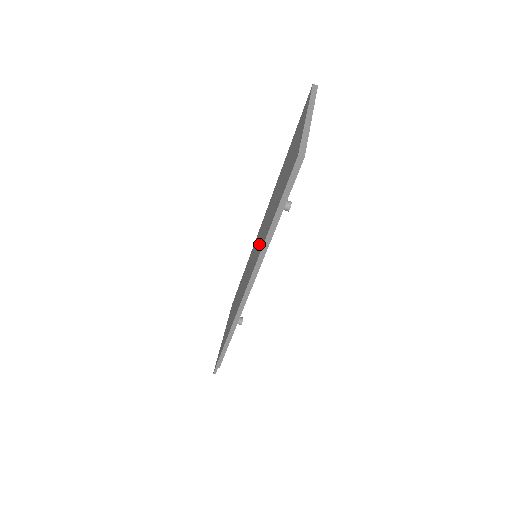
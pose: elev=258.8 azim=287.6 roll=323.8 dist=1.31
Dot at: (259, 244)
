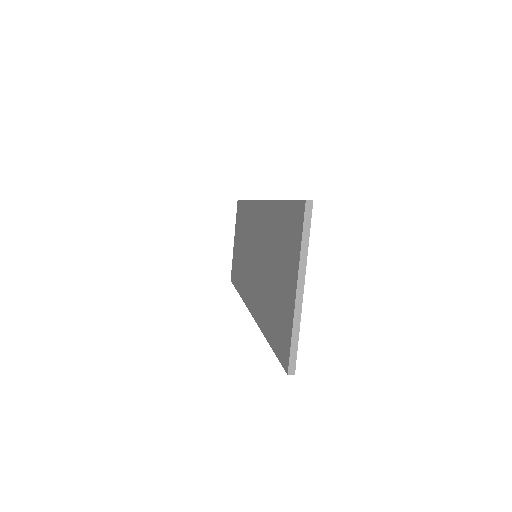
Dot at: (258, 281)
